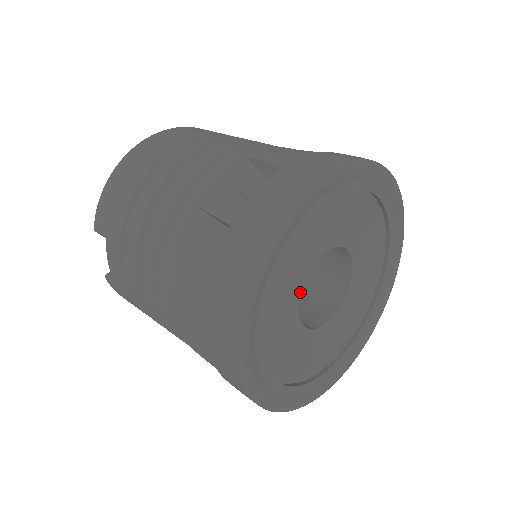
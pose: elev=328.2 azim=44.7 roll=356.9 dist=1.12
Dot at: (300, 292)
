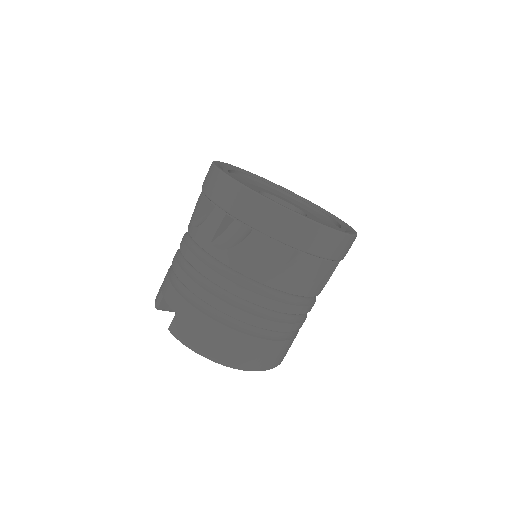
Dot at: occluded
